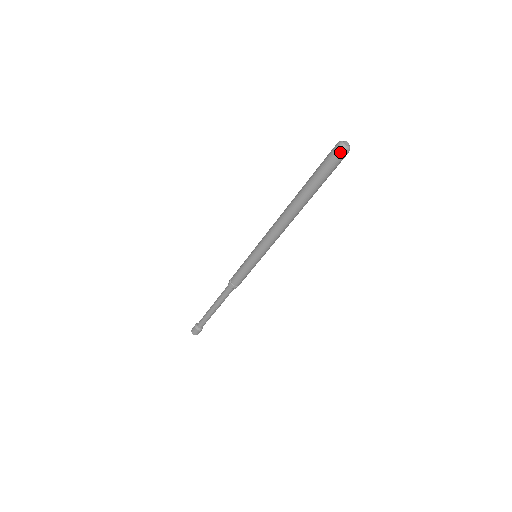
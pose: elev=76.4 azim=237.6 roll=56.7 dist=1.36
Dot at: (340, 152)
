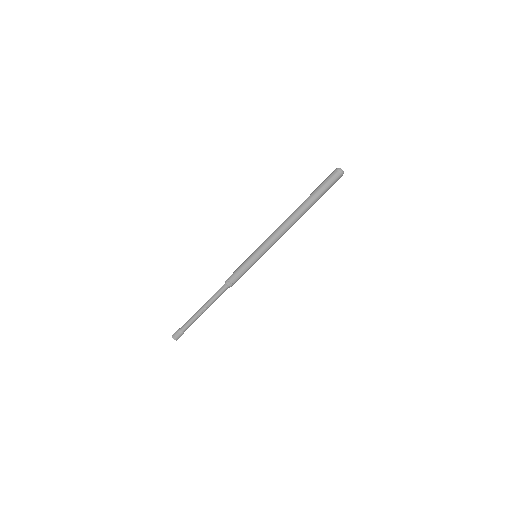
Dot at: (337, 172)
